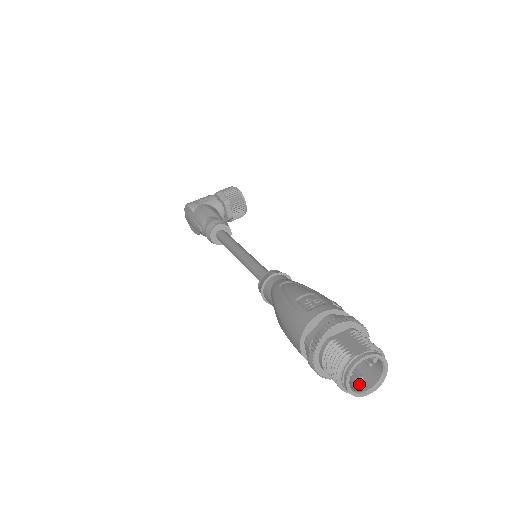
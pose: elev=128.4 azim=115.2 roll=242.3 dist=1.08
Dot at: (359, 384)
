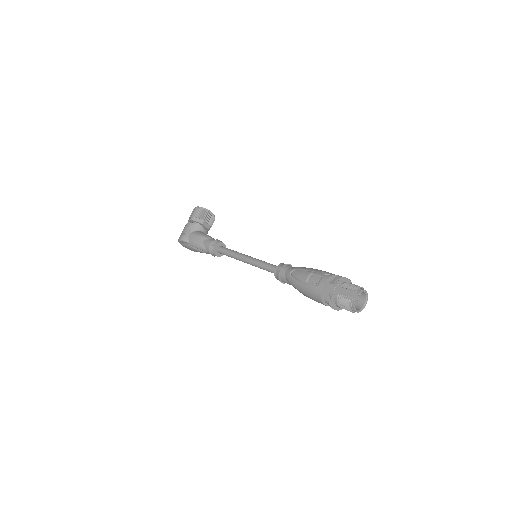
Dot at: (359, 304)
